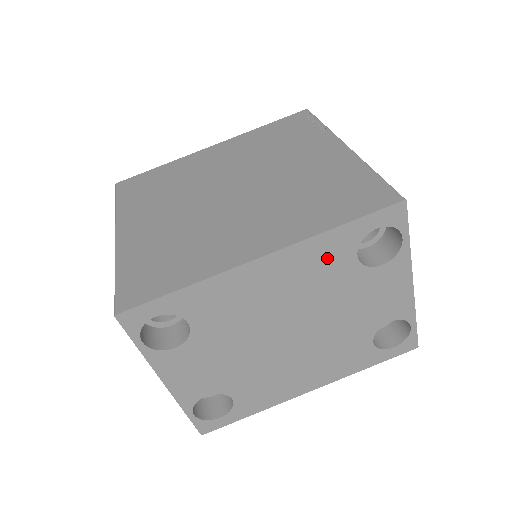
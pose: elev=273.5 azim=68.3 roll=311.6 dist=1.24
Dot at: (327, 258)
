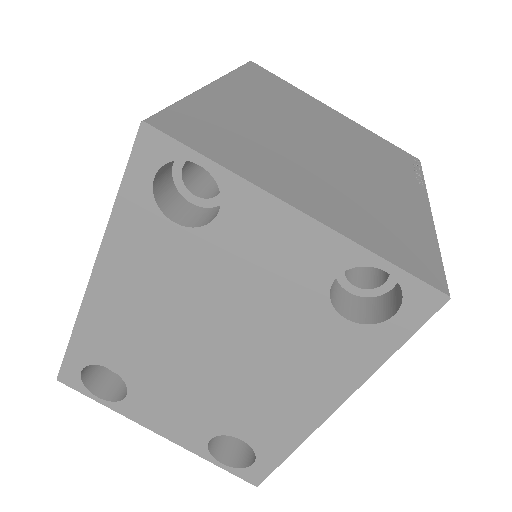
Dot at: (146, 245)
